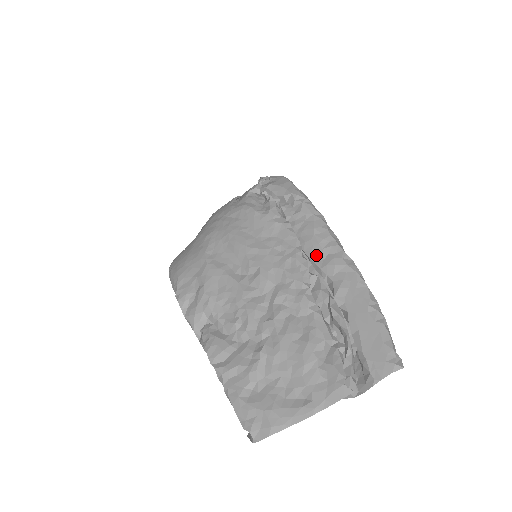
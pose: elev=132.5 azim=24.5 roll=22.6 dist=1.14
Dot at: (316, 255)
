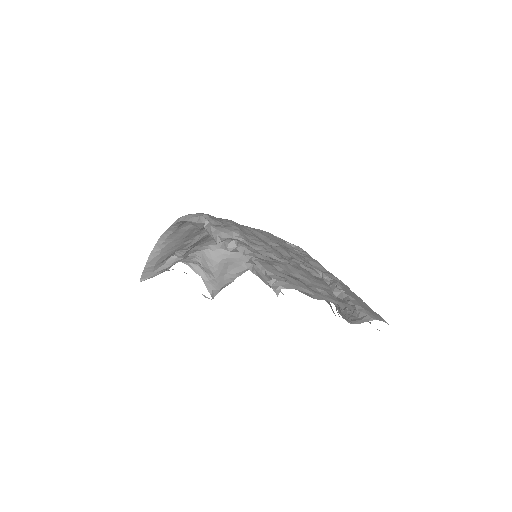
Dot at: (318, 268)
